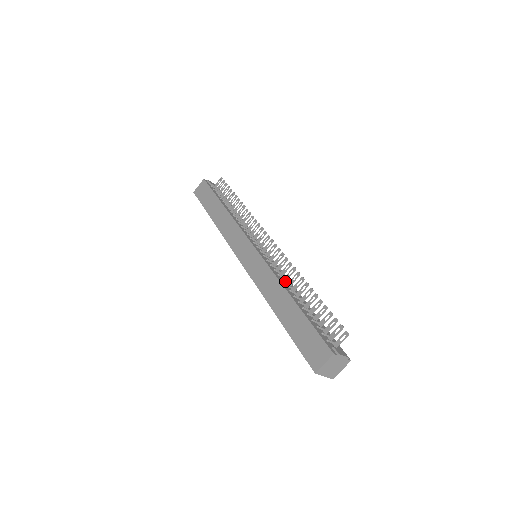
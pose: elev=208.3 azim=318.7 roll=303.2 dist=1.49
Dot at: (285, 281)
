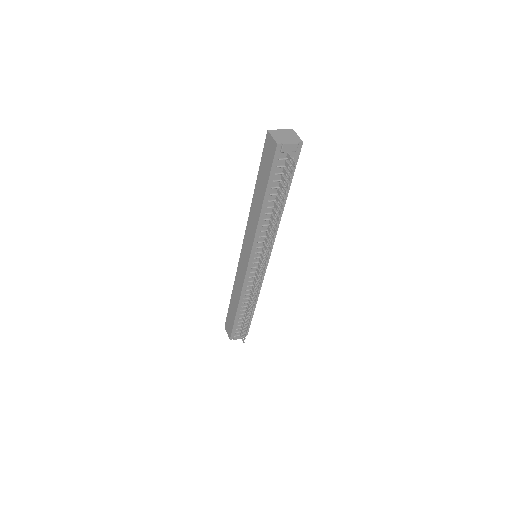
Dot at: (248, 295)
